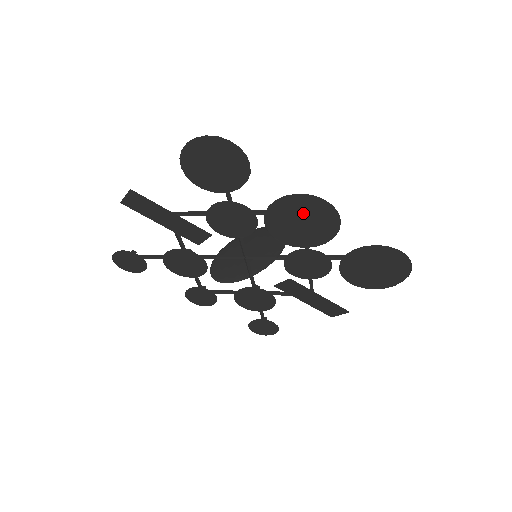
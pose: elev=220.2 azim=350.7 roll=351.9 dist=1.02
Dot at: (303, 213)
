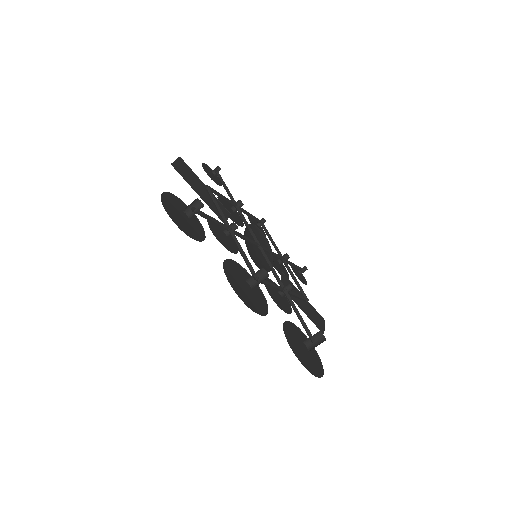
Dot at: (242, 286)
